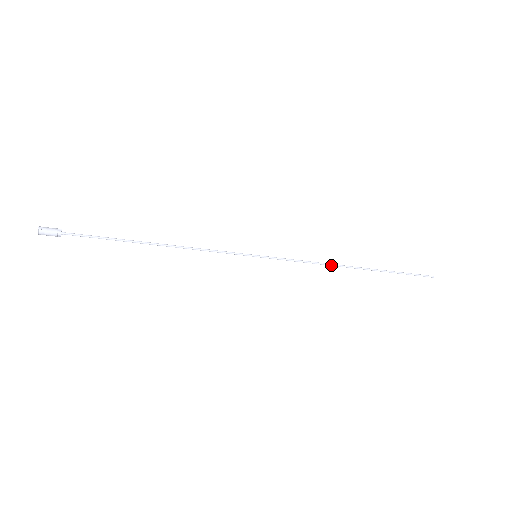
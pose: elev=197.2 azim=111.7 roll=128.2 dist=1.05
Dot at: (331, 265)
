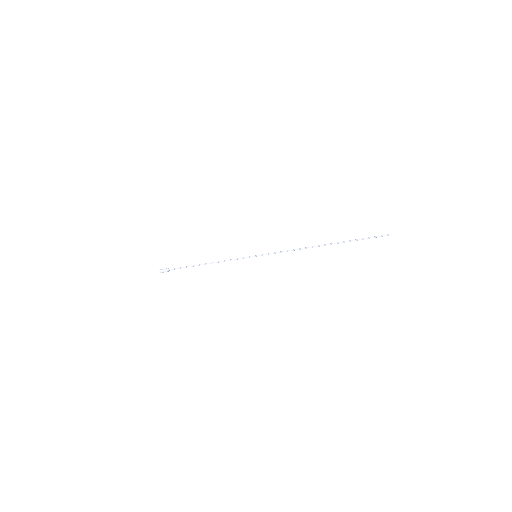
Dot at: occluded
